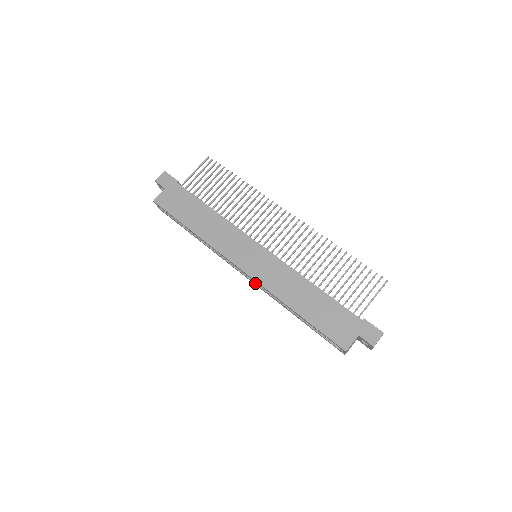
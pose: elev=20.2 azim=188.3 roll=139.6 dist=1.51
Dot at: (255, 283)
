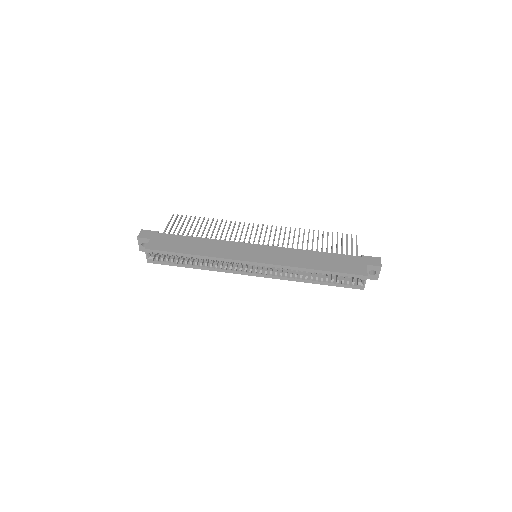
Dot at: (266, 275)
